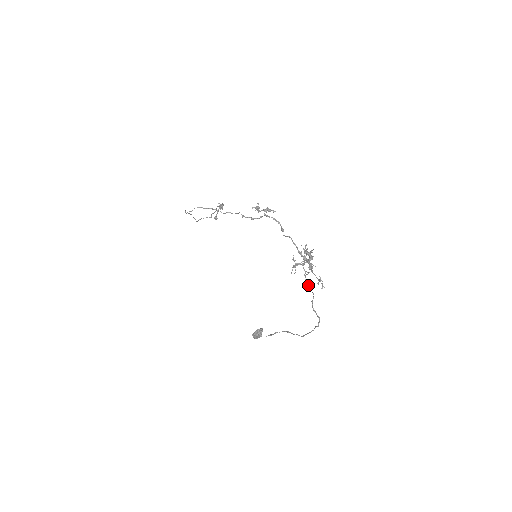
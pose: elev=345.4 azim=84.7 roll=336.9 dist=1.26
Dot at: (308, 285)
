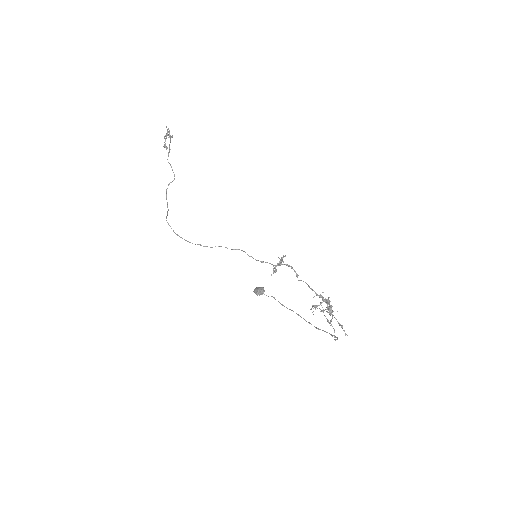
Dot at: occluded
